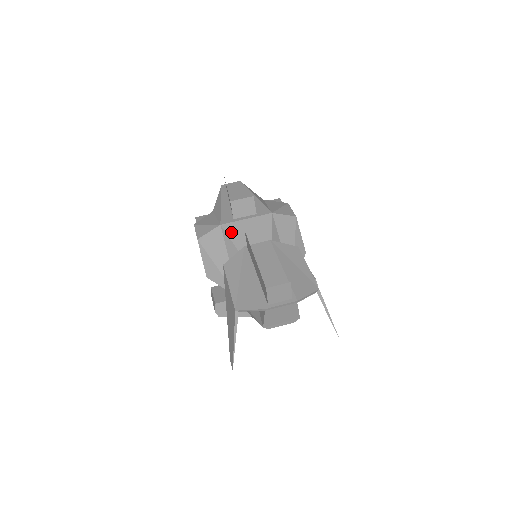
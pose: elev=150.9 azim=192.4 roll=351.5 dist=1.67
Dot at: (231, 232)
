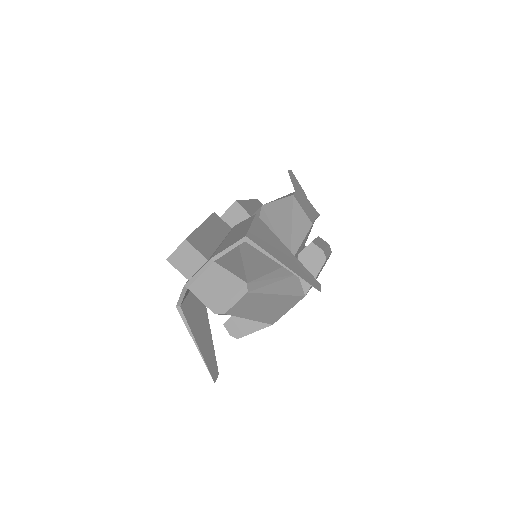
Dot at: occluded
